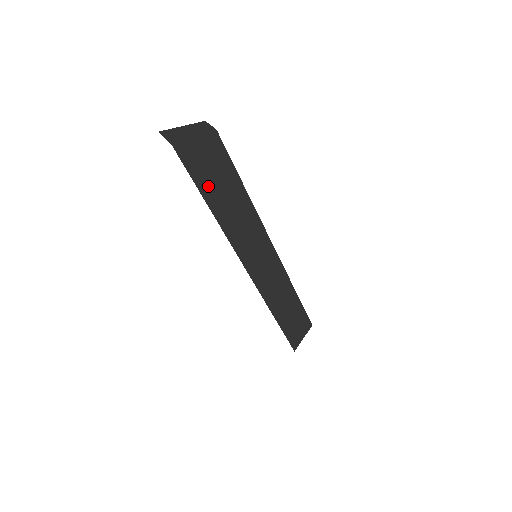
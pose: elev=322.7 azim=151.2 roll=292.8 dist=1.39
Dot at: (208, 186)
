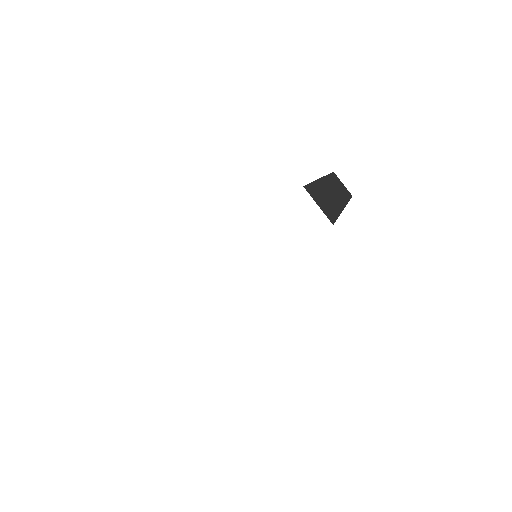
Dot at: occluded
